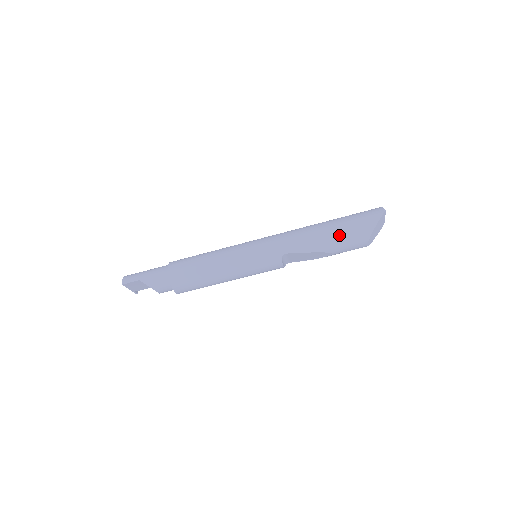
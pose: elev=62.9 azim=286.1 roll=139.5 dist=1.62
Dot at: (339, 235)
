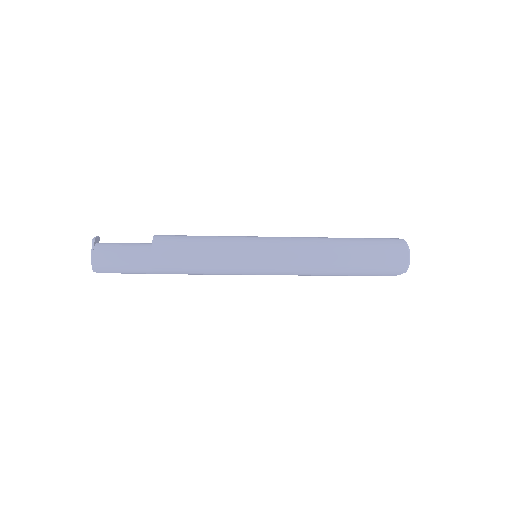
Dot at: occluded
